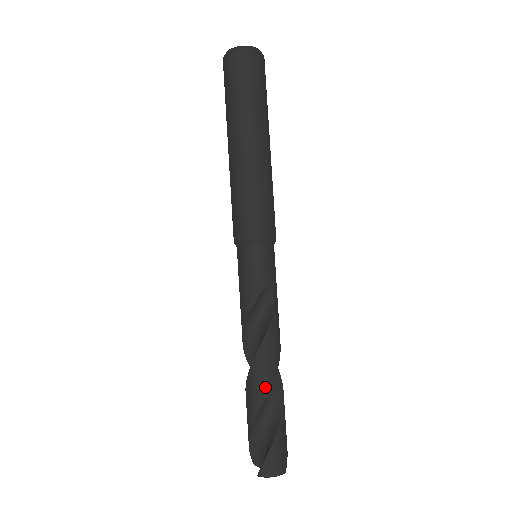
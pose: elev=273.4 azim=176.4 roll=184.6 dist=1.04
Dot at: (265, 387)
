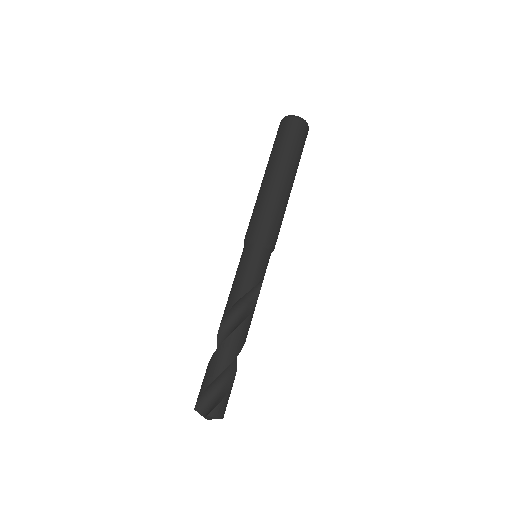
Dot at: (238, 350)
